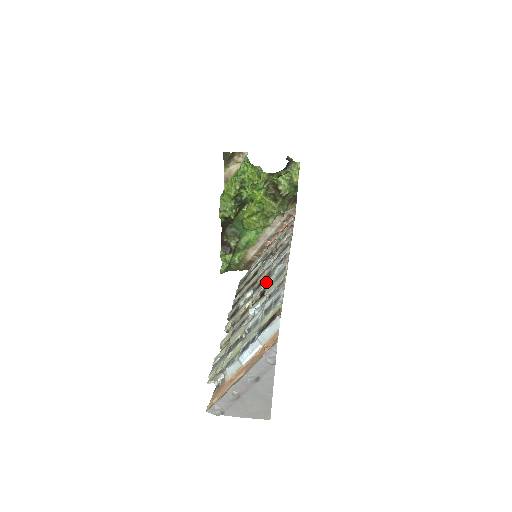
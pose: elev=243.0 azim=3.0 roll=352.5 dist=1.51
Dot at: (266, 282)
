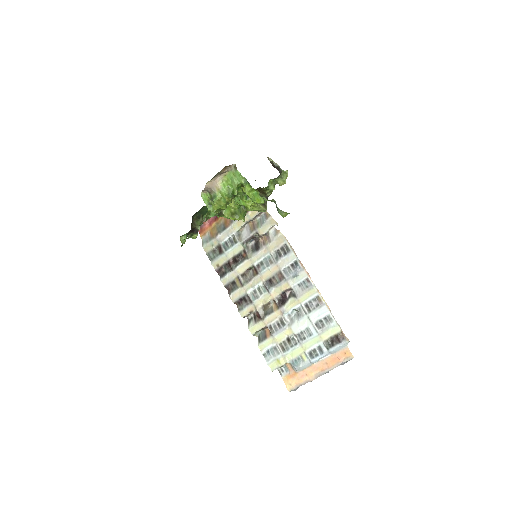
Dot at: (284, 285)
